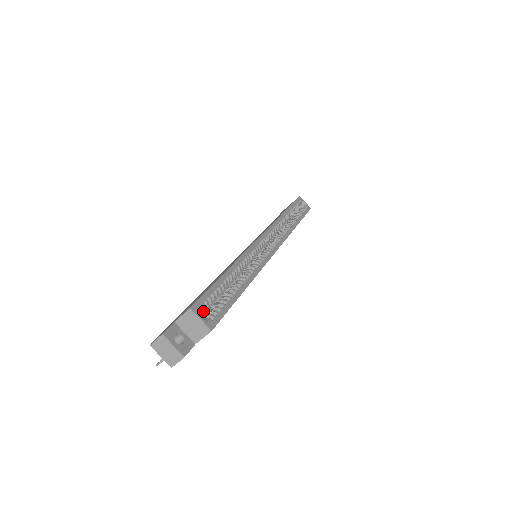
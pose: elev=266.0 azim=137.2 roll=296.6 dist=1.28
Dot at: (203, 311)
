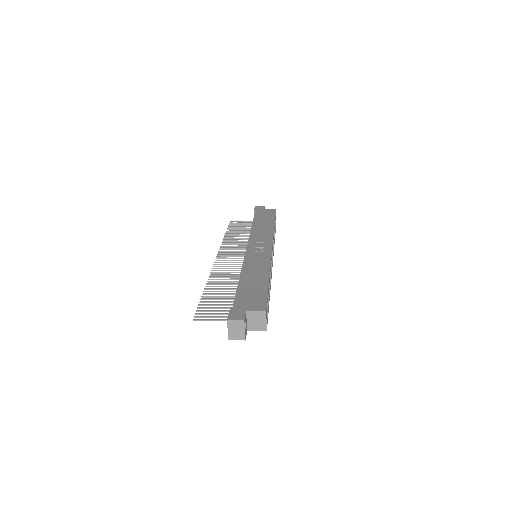
Dot at: occluded
